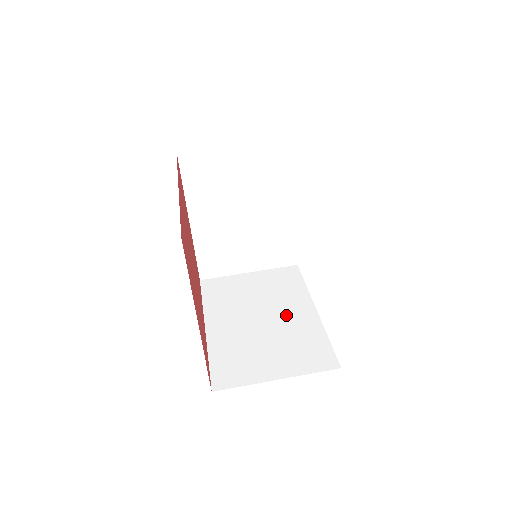
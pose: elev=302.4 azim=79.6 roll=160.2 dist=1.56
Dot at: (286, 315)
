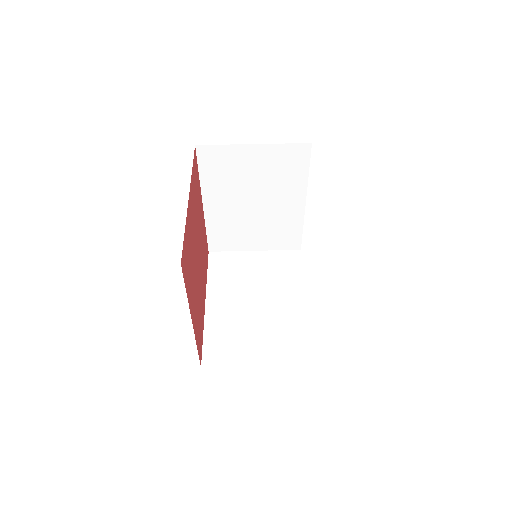
Dot at: (279, 303)
